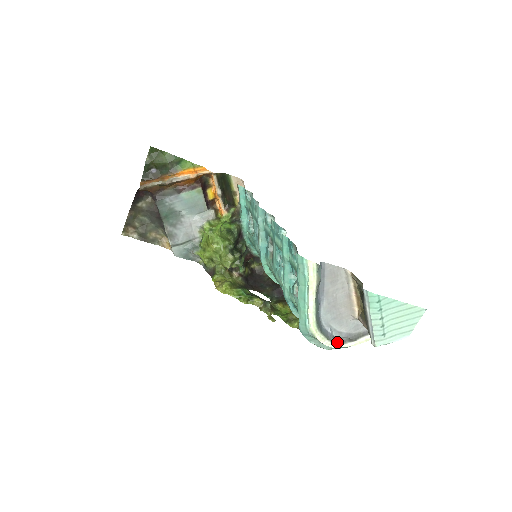
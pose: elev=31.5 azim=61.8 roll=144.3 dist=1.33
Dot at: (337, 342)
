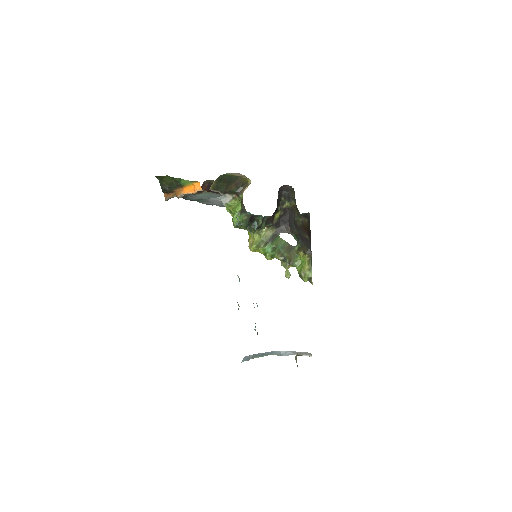
Dot at: (288, 355)
